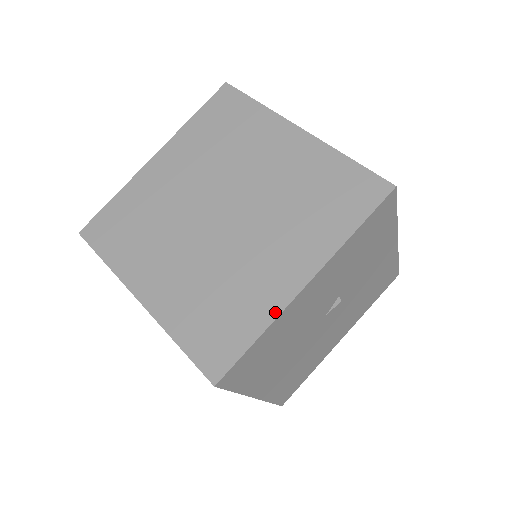
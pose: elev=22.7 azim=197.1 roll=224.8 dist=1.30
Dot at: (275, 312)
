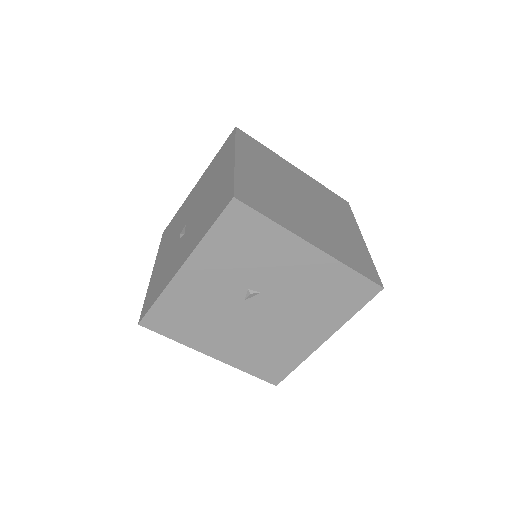
Dot at: (367, 251)
